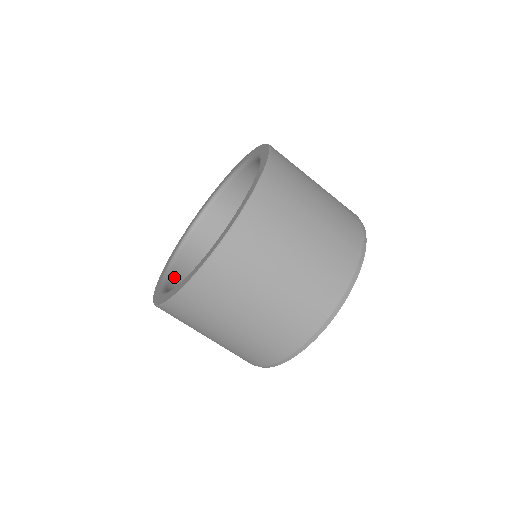
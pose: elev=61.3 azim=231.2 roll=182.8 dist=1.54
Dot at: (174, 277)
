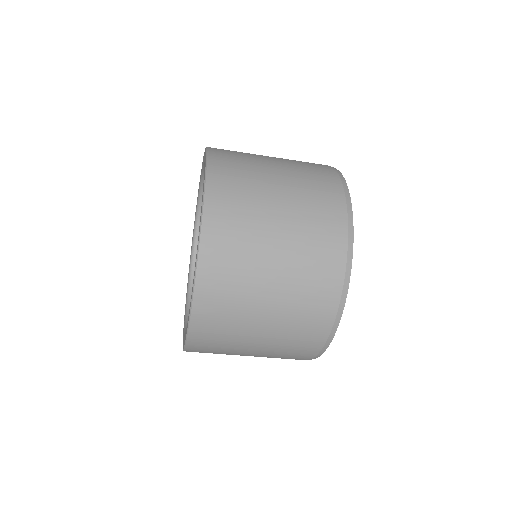
Dot at: occluded
